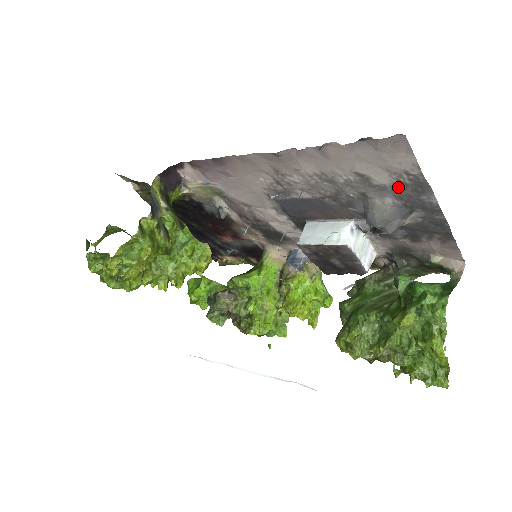
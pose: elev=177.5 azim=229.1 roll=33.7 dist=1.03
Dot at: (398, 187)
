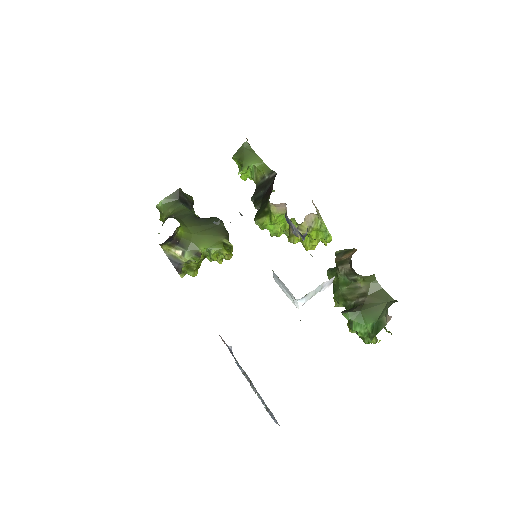
Dot at: occluded
